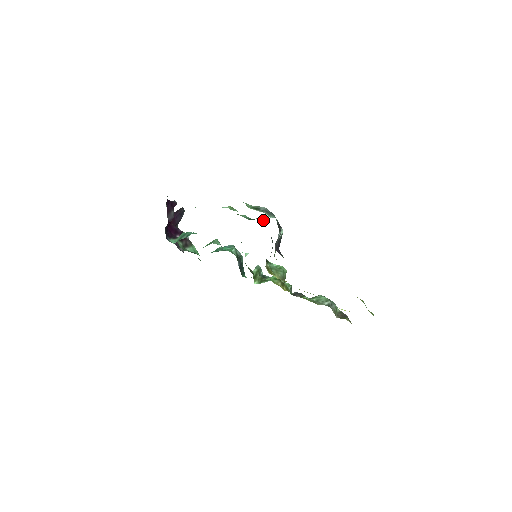
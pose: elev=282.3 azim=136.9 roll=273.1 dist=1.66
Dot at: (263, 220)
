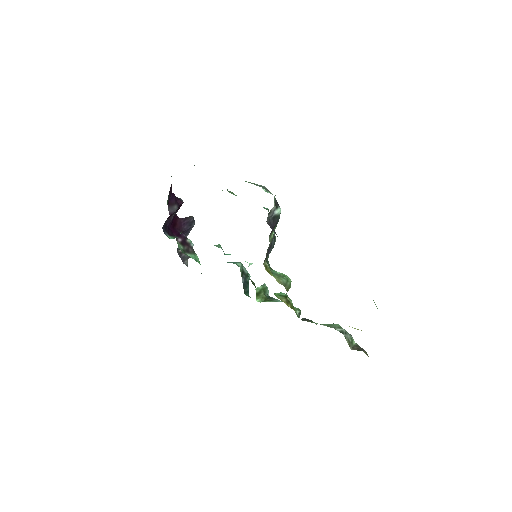
Dot at: (264, 208)
